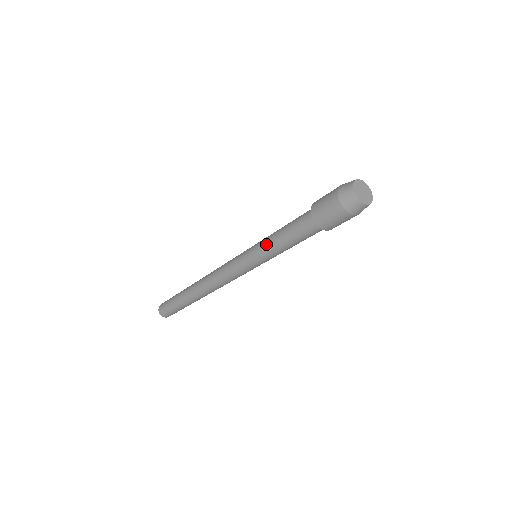
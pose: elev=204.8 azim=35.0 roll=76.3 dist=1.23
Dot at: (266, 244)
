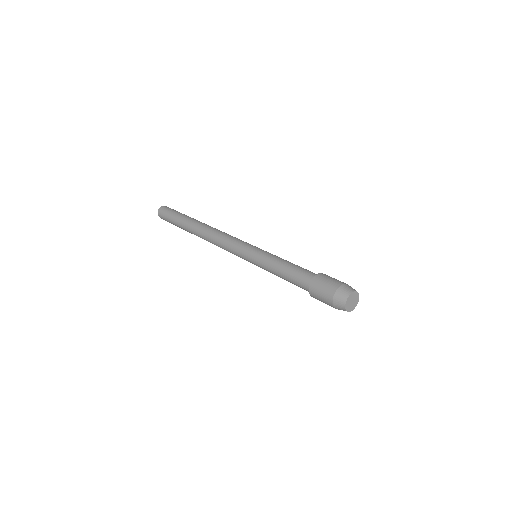
Dot at: (267, 266)
